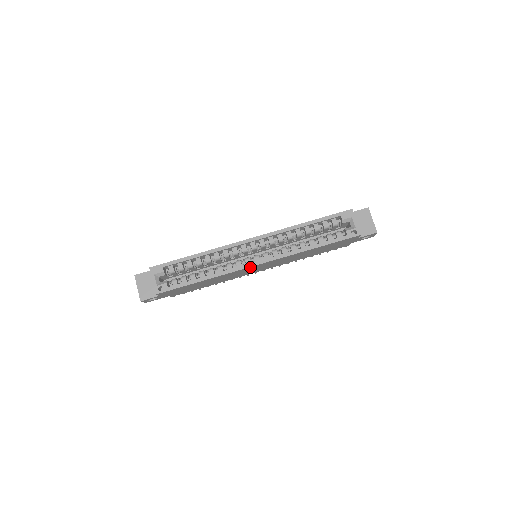
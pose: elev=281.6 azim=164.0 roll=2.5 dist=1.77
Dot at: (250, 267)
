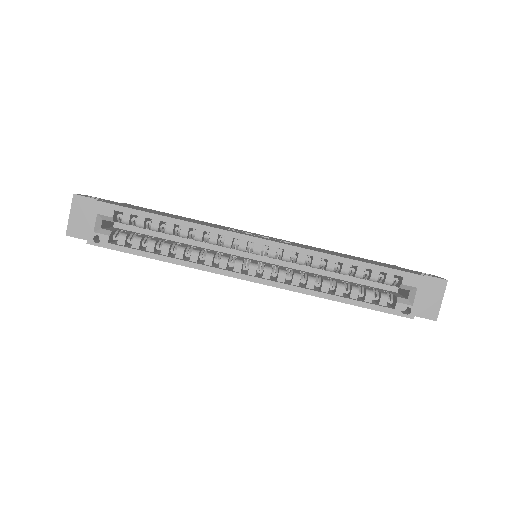
Dot at: (236, 277)
